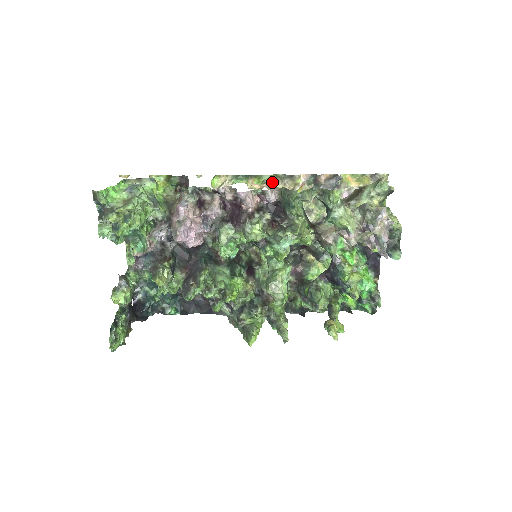
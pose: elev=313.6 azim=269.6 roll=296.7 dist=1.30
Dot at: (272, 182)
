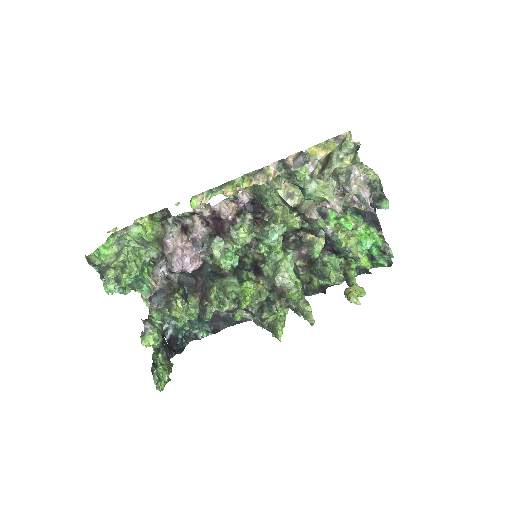
Dot at: (245, 182)
